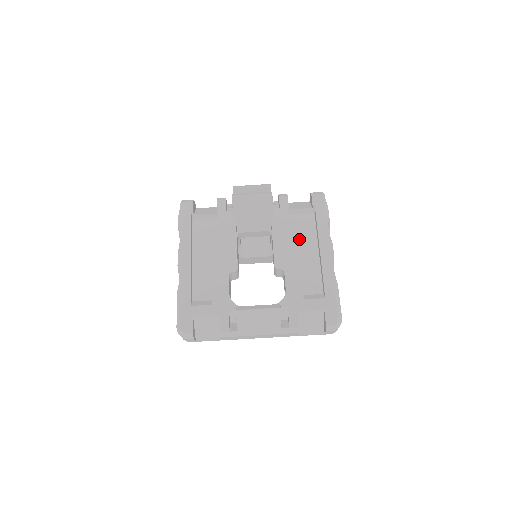
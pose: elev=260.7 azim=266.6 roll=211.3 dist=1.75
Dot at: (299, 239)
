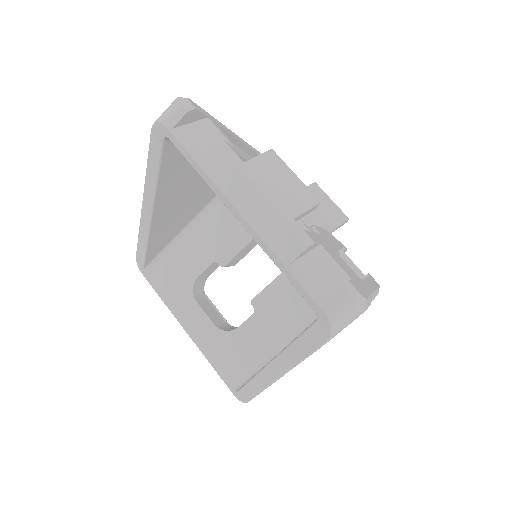
Dot at: (341, 262)
